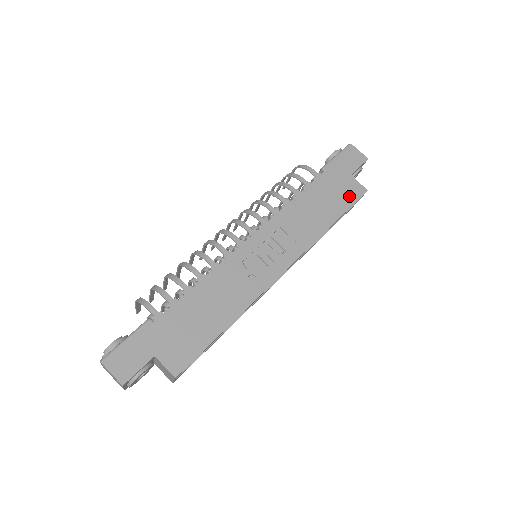
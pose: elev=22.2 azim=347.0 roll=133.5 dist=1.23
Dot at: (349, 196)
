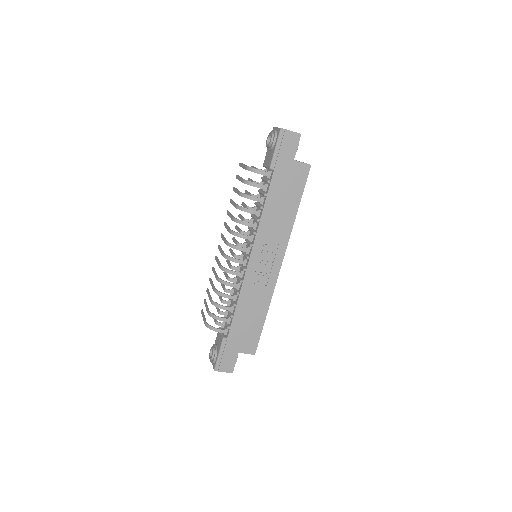
Dot at: (300, 180)
